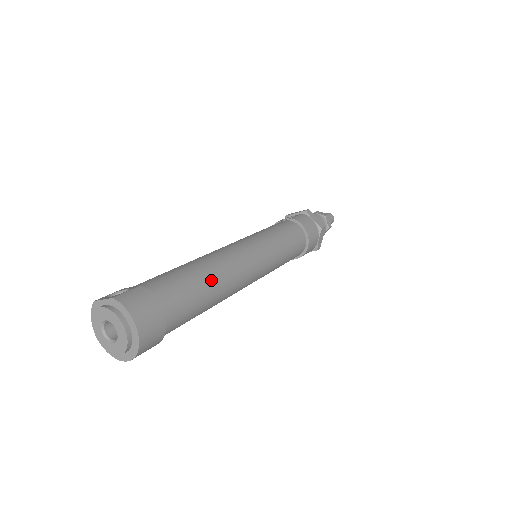
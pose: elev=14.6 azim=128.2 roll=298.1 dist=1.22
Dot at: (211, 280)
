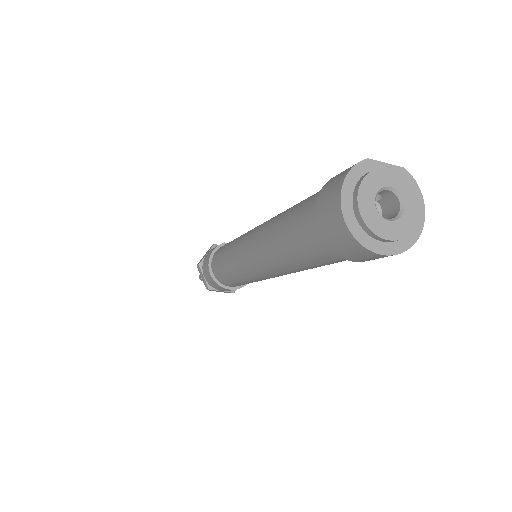
Dot at: occluded
